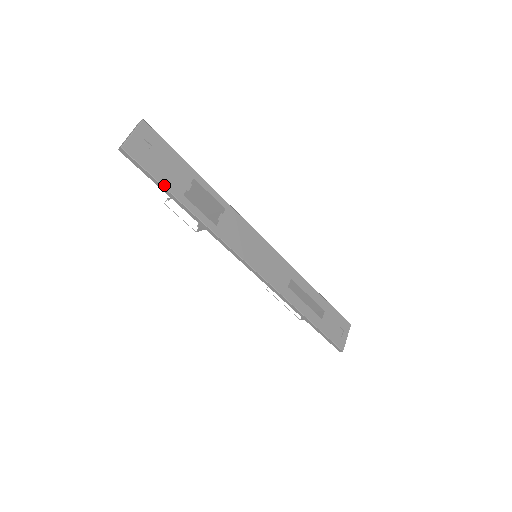
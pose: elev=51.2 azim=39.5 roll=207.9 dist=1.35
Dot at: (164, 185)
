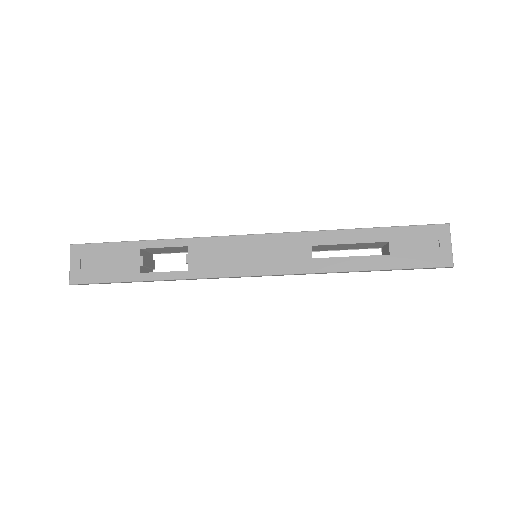
Dot at: (119, 281)
